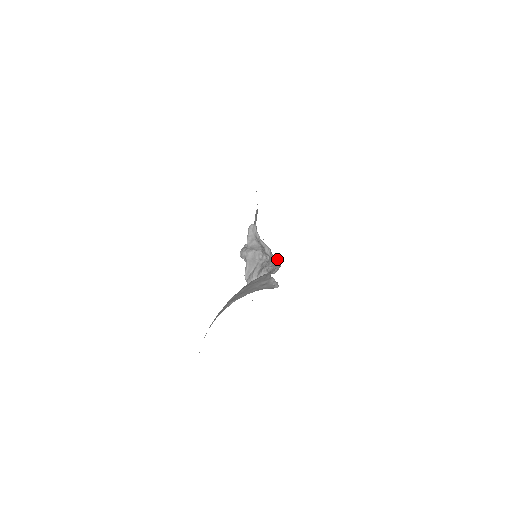
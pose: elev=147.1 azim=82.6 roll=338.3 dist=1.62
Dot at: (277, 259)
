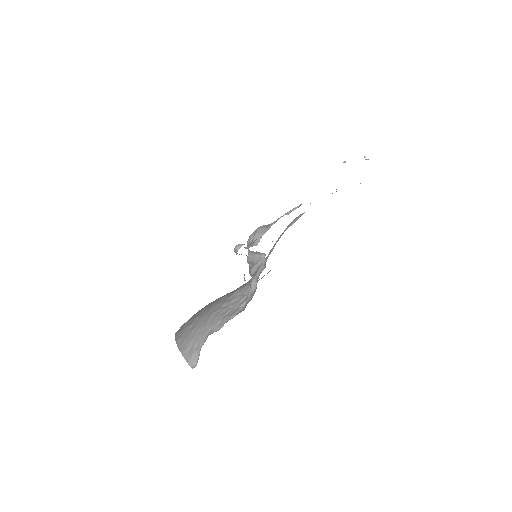
Dot at: occluded
